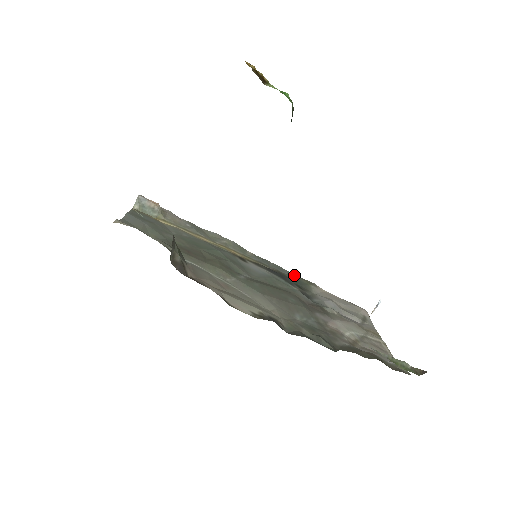
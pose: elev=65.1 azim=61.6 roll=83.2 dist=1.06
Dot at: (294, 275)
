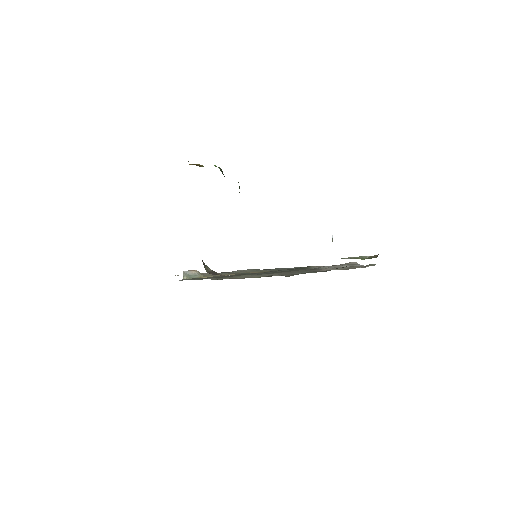
Dot at: occluded
